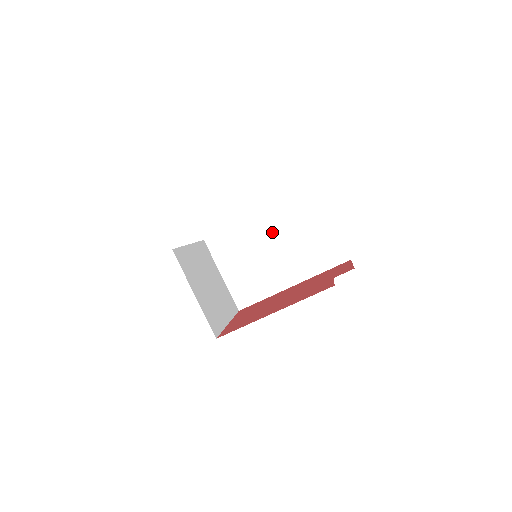
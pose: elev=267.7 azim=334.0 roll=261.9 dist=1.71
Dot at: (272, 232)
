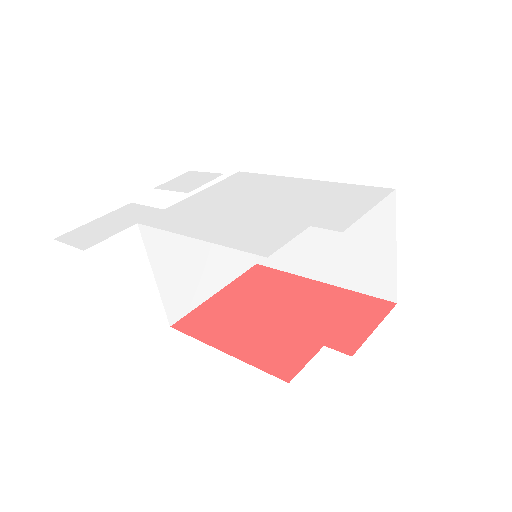
Dot at: occluded
